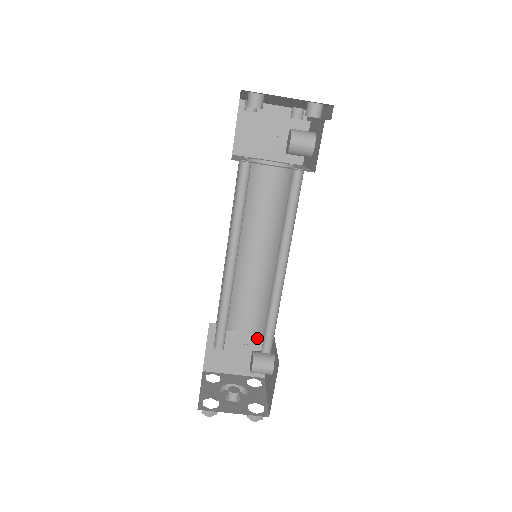
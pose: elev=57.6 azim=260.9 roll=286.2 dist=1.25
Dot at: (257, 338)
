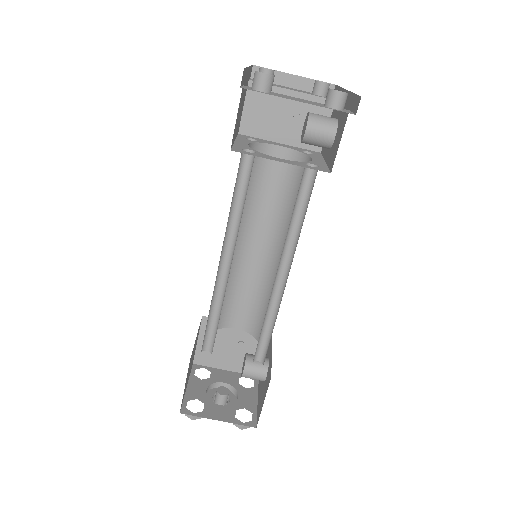
Dot at: occluded
